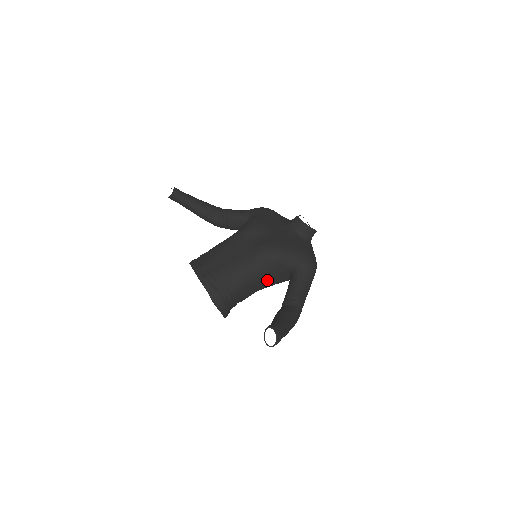
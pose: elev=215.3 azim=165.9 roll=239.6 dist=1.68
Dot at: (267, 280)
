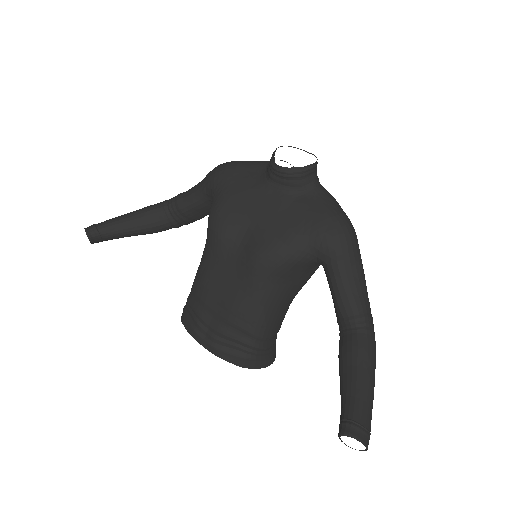
Dot at: (294, 290)
